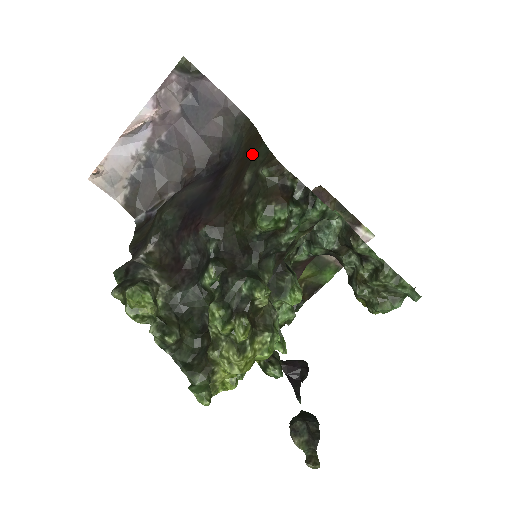
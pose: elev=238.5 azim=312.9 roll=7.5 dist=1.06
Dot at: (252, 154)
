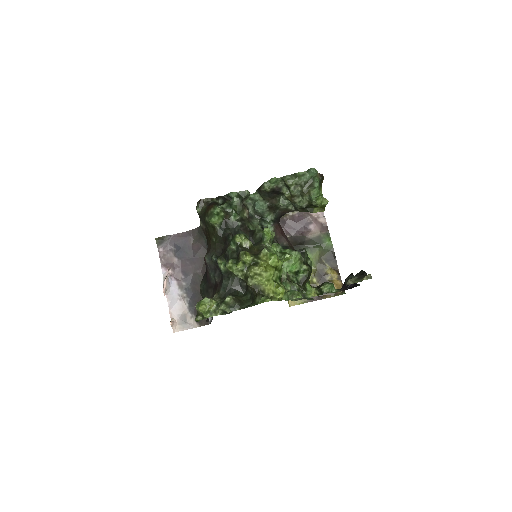
Dot at: occluded
